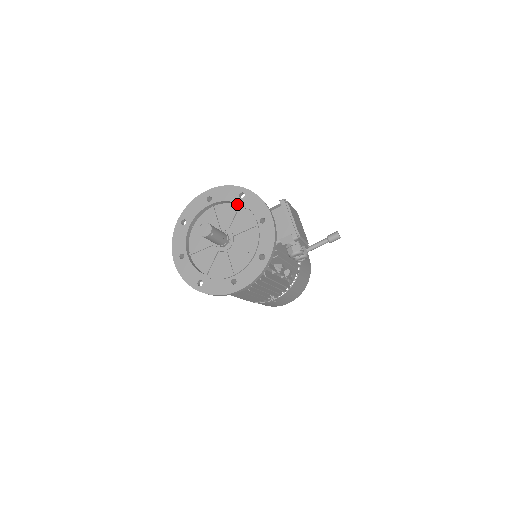
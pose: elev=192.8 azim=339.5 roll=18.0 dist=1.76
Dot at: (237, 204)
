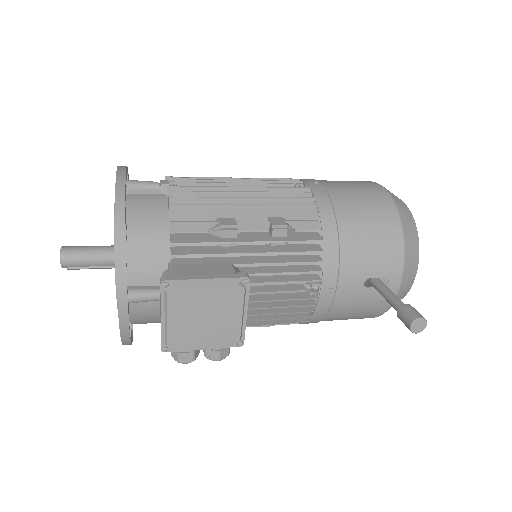
Dot at: occluded
